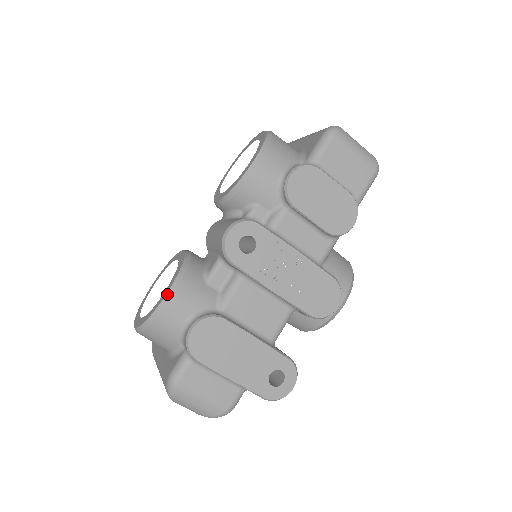
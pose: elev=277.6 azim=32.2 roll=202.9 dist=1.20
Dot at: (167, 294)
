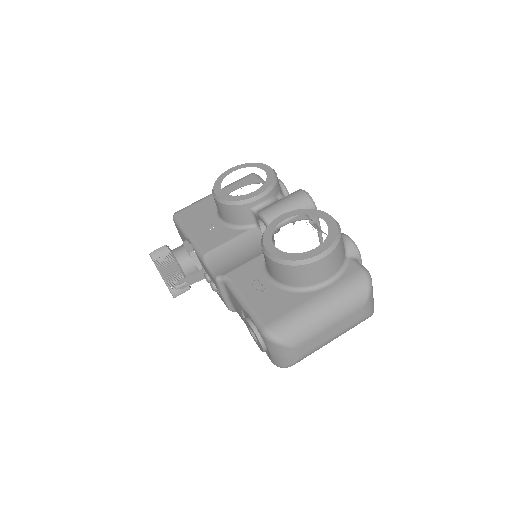
Dot at: (330, 215)
